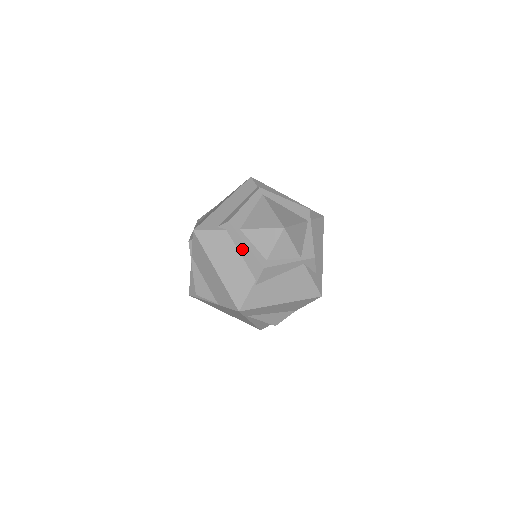
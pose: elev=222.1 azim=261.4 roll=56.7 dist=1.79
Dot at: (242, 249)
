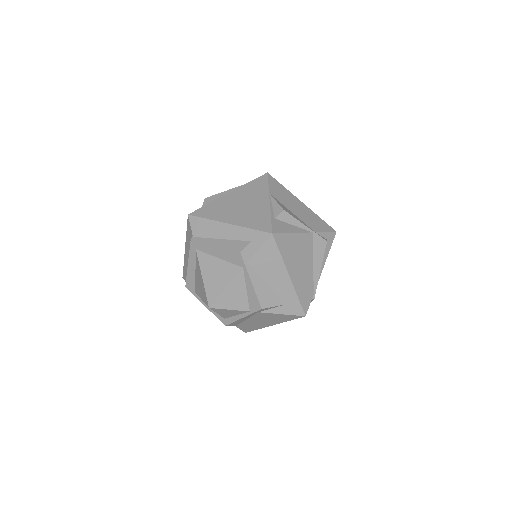
Dot at: occluded
